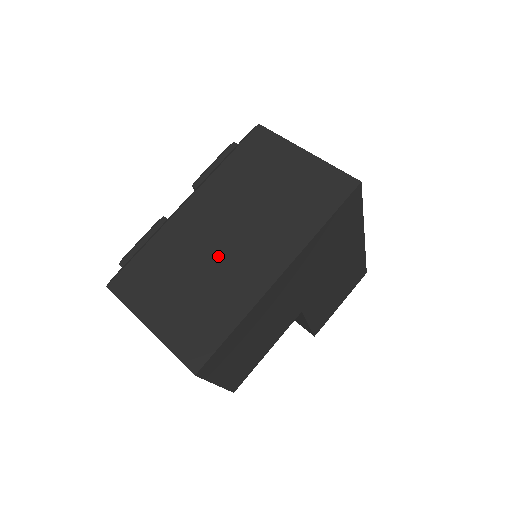
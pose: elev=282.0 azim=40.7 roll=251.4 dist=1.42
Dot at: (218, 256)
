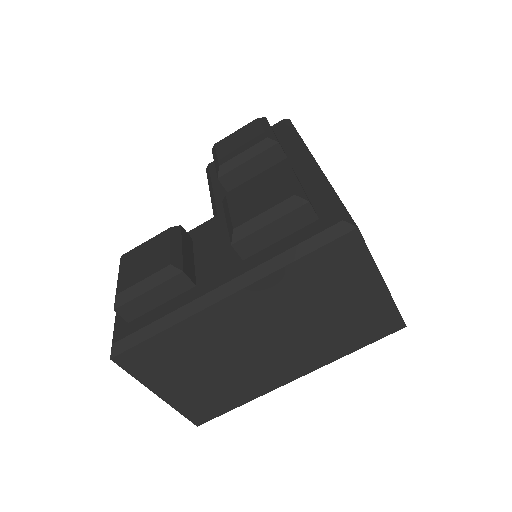
Dot at: (246, 357)
